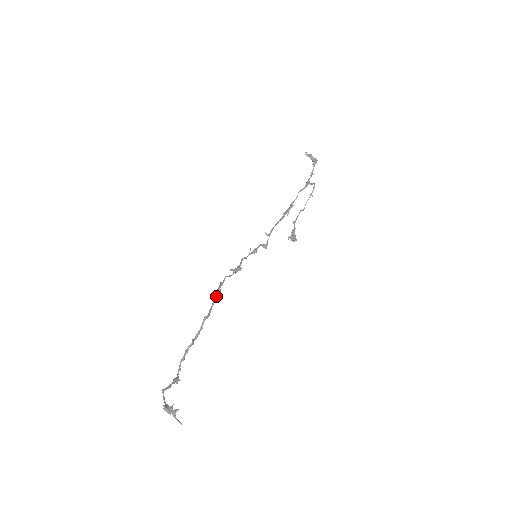
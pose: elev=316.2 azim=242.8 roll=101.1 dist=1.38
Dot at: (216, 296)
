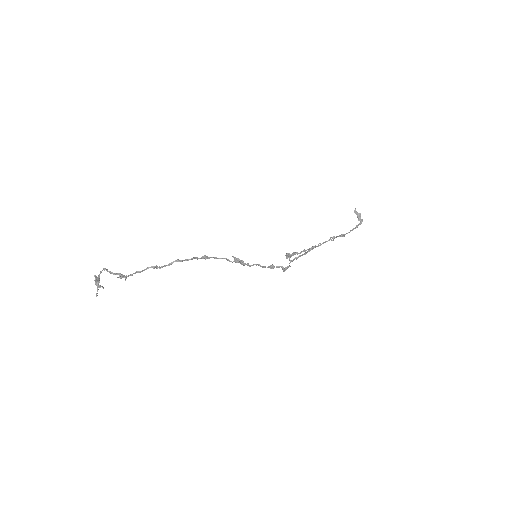
Dot at: (201, 258)
